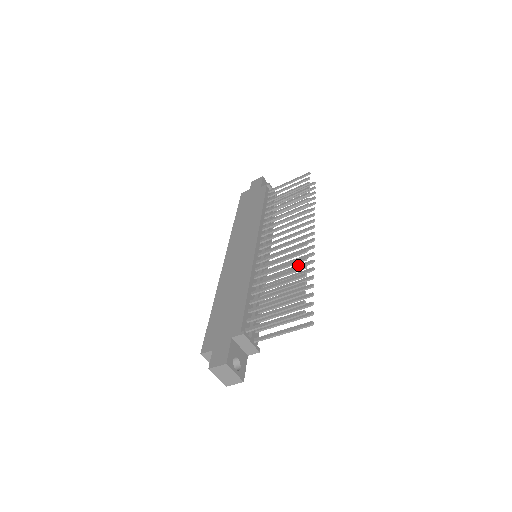
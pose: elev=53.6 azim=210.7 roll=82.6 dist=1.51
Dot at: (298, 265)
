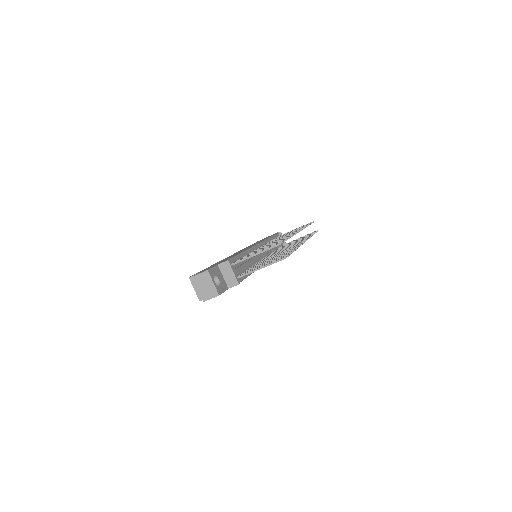
Dot at: (287, 250)
